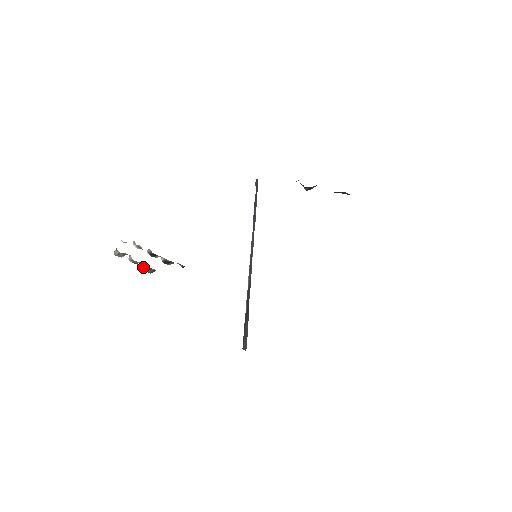
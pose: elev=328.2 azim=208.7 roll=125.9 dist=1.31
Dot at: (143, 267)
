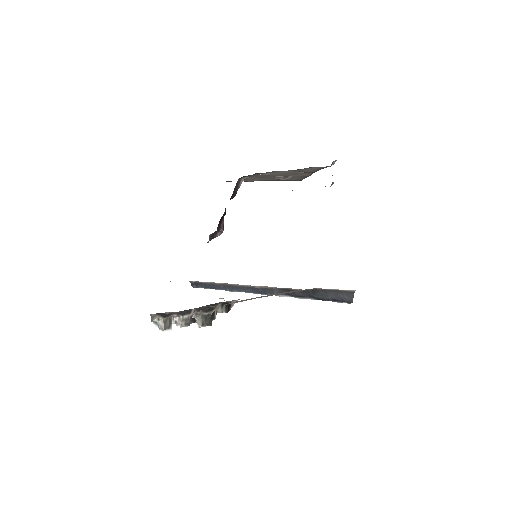
Dot at: (198, 323)
